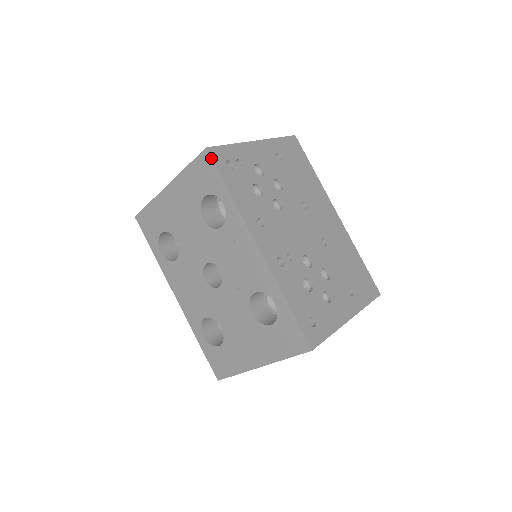
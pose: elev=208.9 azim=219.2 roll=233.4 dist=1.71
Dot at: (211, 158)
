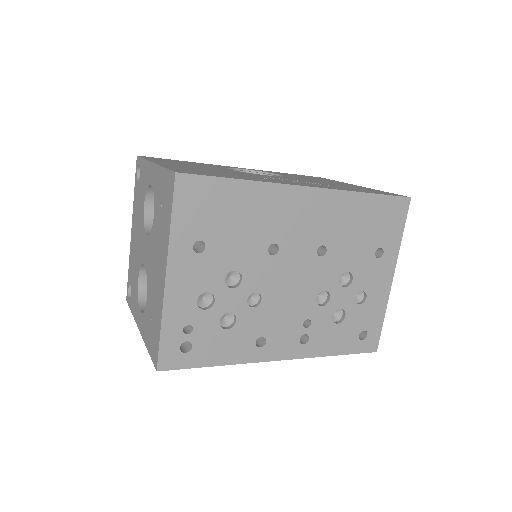
Dot at: occluded
